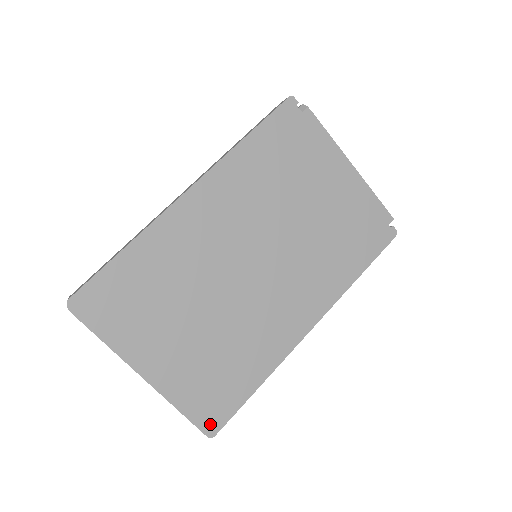
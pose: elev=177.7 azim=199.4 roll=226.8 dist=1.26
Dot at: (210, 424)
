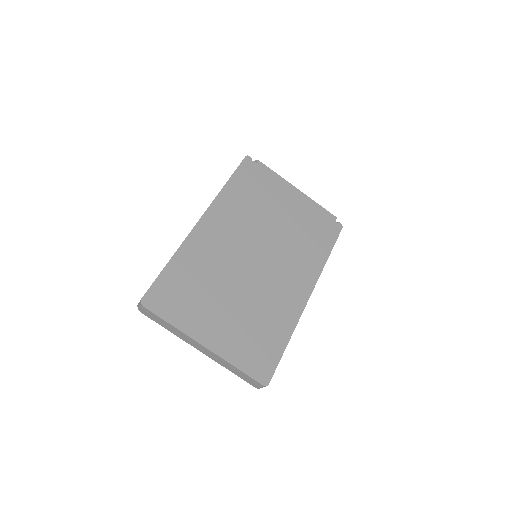
Dot at: (262, 375)
